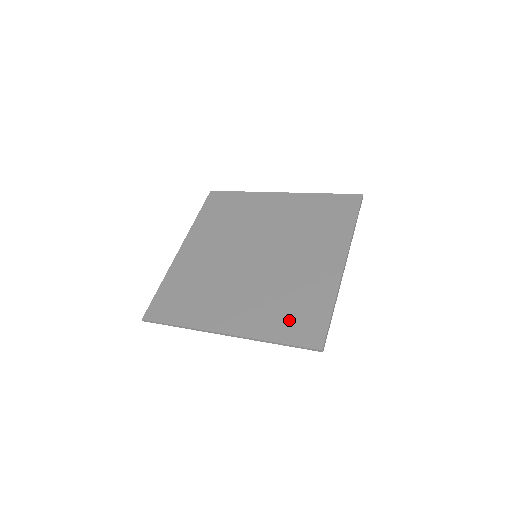
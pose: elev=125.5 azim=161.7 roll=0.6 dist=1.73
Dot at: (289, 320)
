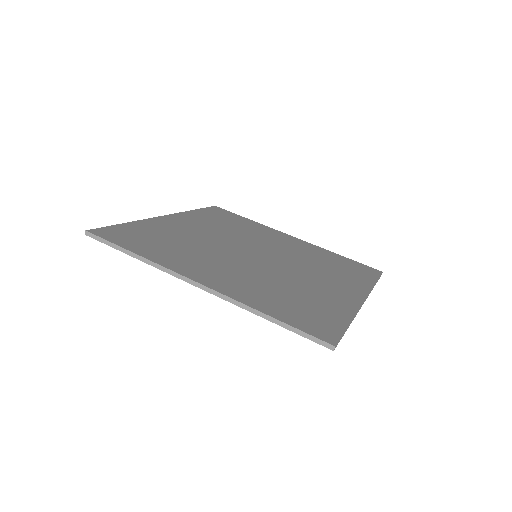
Dot at: (291, 307)
